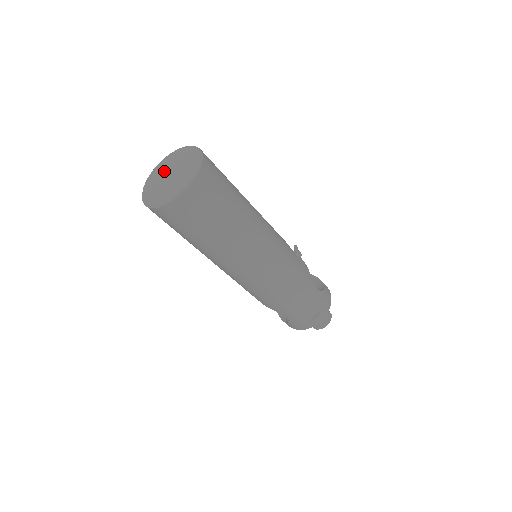
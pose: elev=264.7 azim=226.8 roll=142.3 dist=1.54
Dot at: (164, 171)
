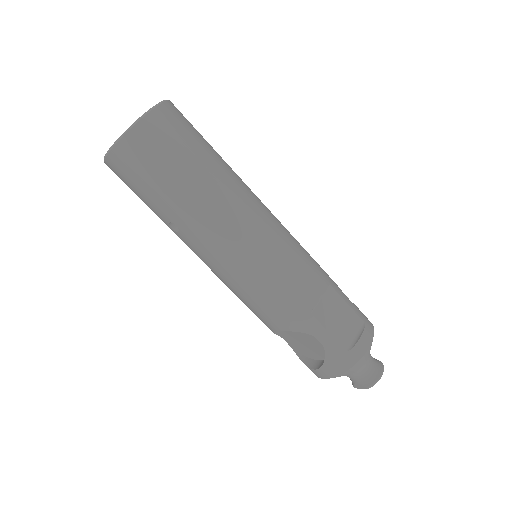
Dot at: occluded
